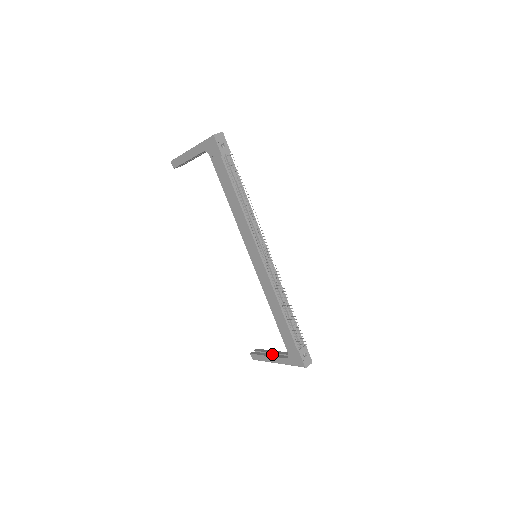
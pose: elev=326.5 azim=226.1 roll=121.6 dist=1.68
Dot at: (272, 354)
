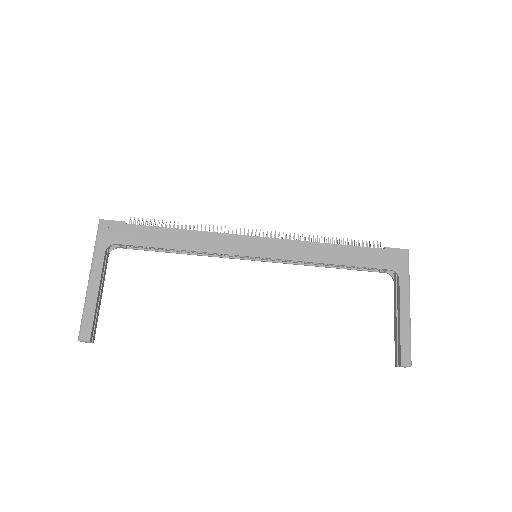
Dot at: (397, 315)
